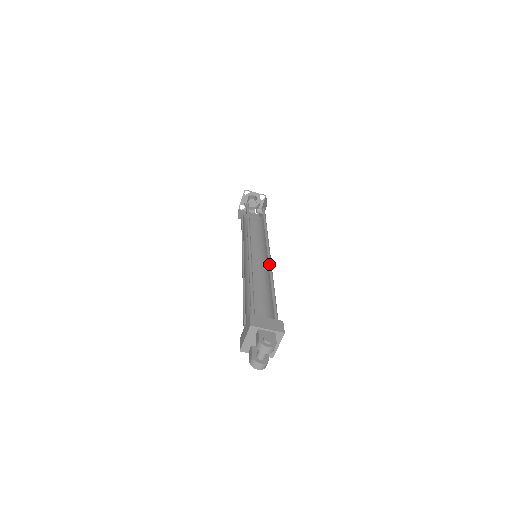
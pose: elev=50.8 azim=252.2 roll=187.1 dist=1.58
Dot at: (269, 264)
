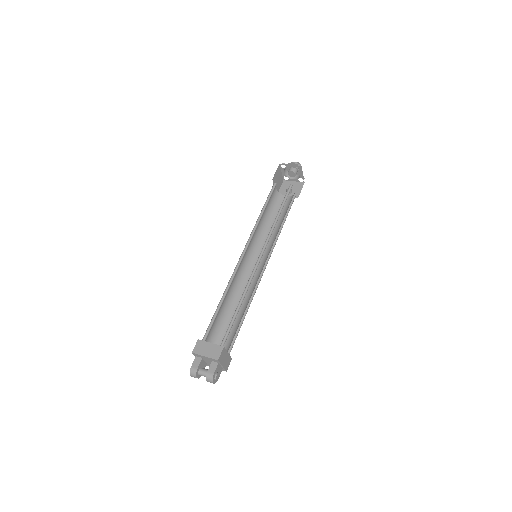
Dot at: (258, 280)
